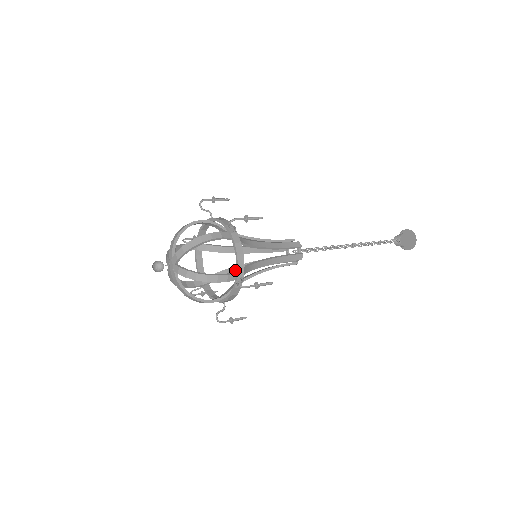
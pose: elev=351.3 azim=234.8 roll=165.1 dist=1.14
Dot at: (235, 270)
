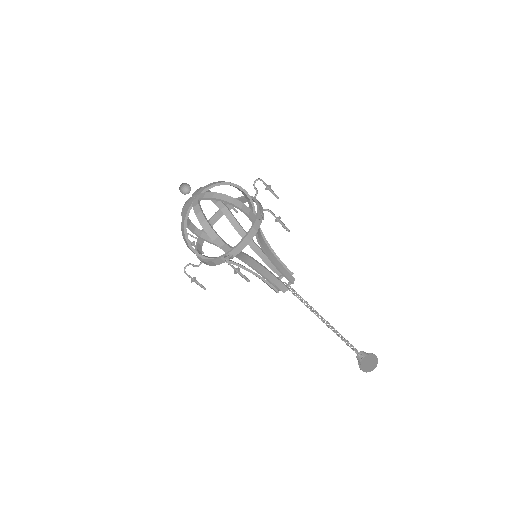
Dot at: (234, 262)
